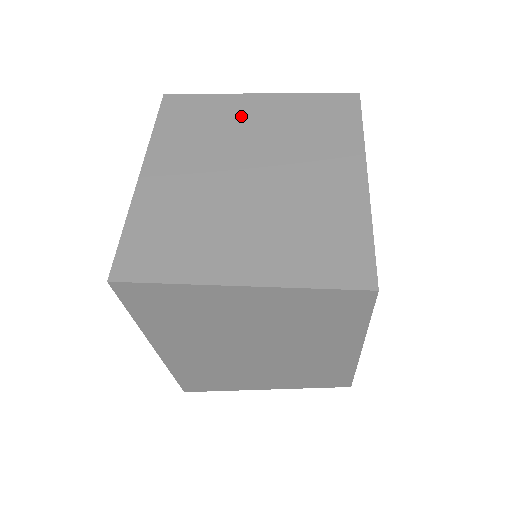
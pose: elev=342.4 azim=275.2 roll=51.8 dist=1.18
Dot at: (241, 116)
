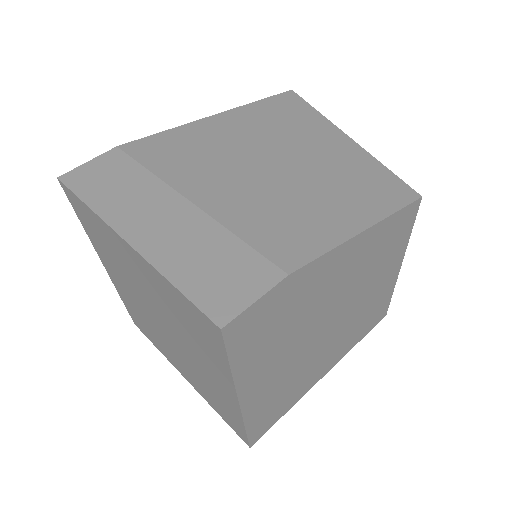
Dot at: (127, 262)
